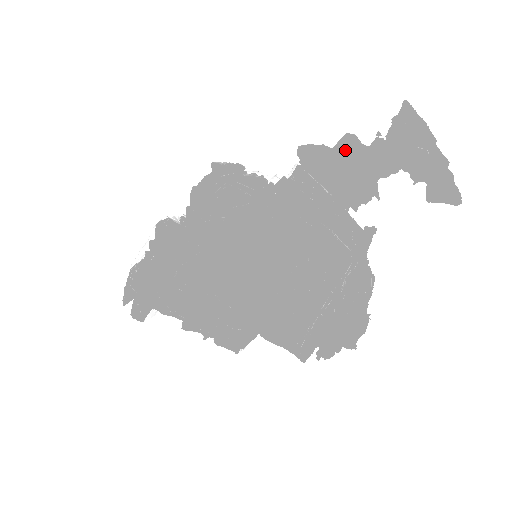
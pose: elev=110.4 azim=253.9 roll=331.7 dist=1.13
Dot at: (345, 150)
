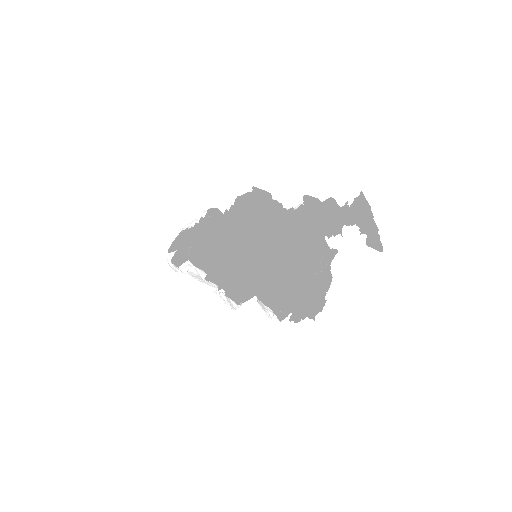
Dot at: (328, 206)
